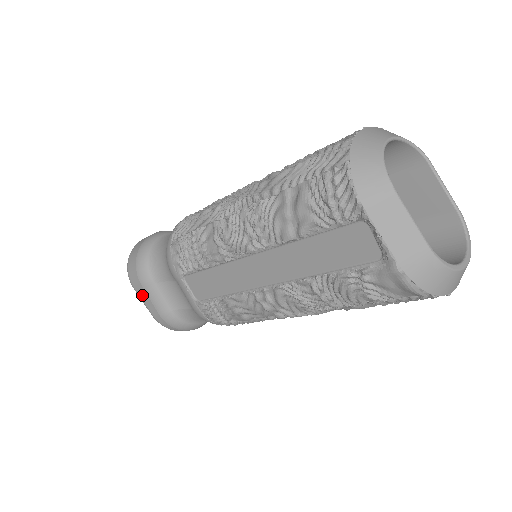
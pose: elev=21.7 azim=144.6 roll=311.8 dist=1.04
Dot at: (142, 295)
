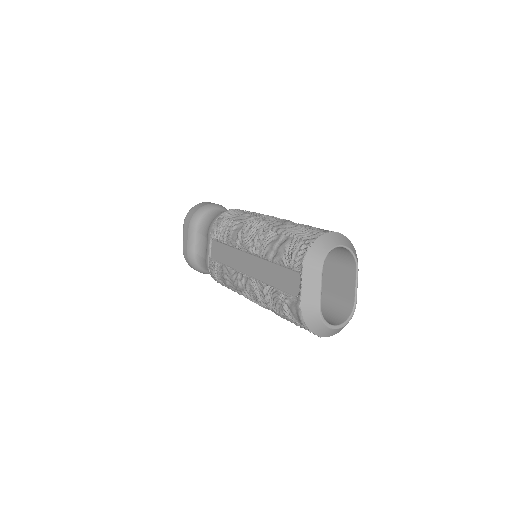
Dot at: (185, 233)
